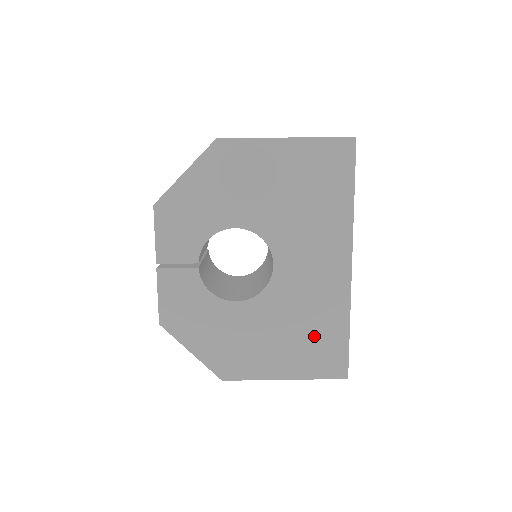
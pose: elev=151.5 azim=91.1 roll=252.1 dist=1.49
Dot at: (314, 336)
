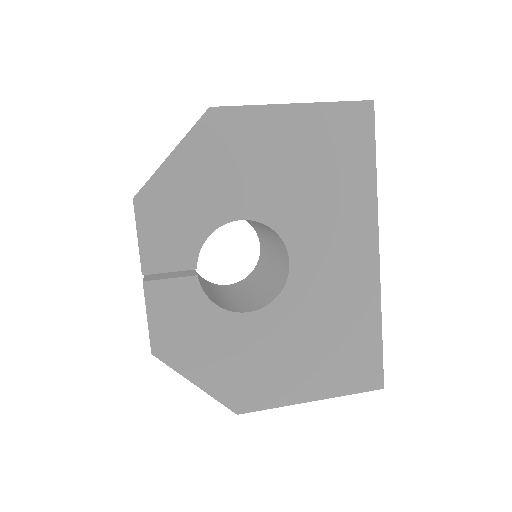
Dot at: (343, 343)
